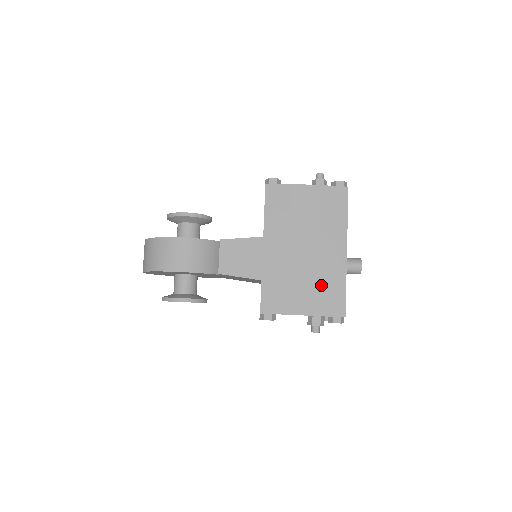
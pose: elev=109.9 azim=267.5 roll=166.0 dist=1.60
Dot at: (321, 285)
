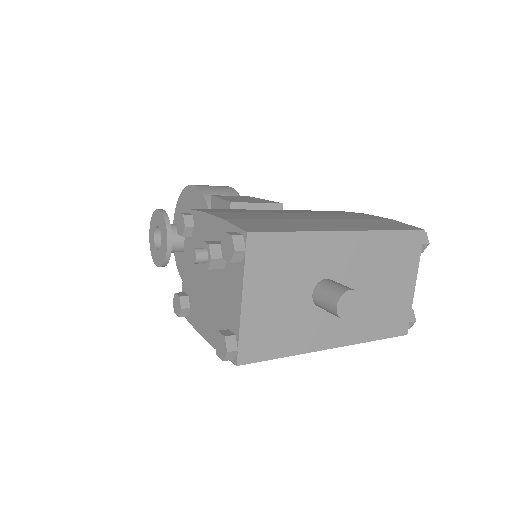
Dot at: (273, 220)
